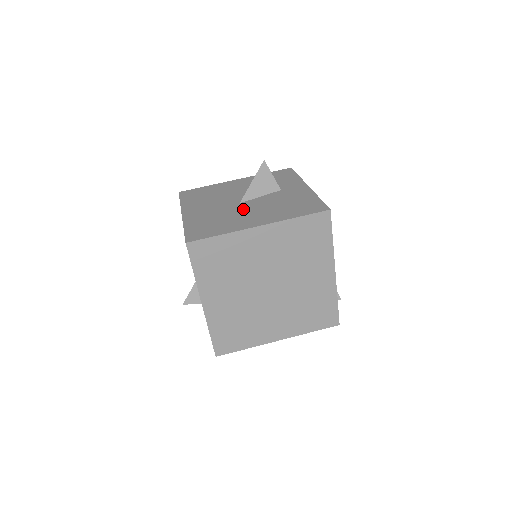
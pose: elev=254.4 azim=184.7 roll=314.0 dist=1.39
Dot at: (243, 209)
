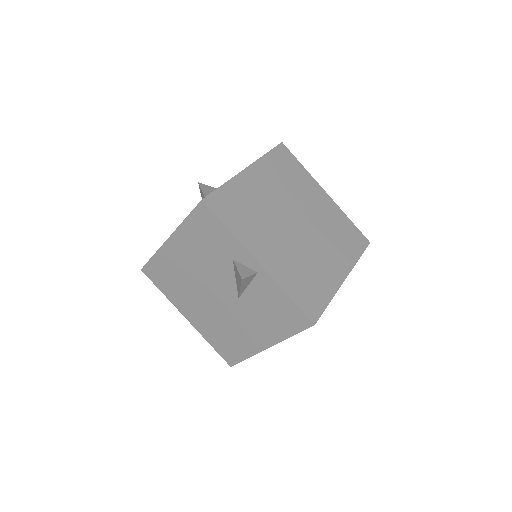
Dot at: occluded
